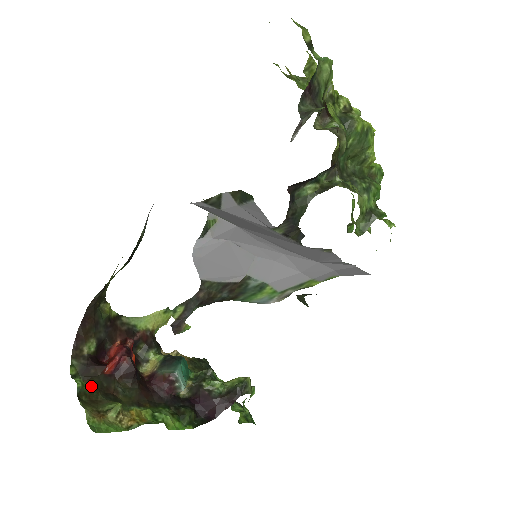
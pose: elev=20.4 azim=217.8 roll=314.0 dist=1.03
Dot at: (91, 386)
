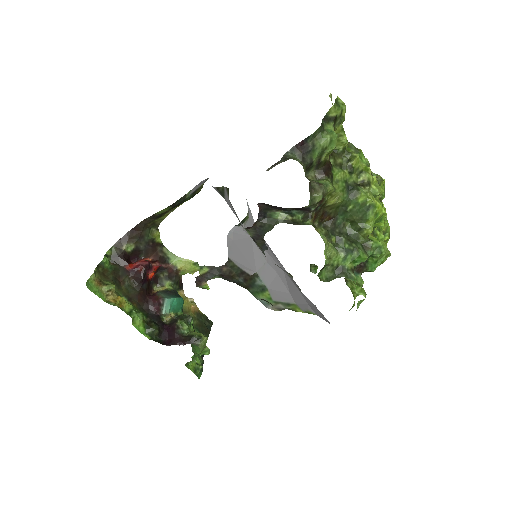
Dot at: (111, 267)
